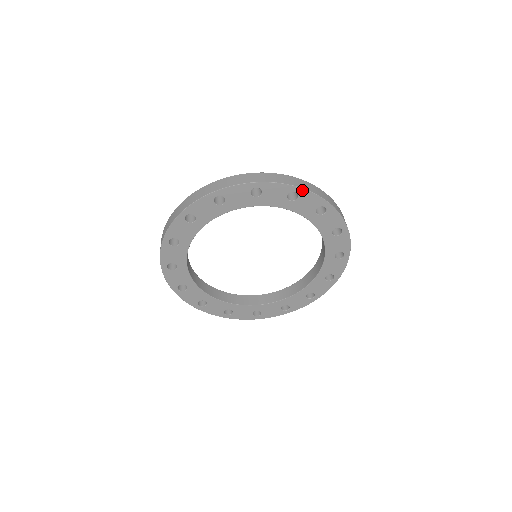
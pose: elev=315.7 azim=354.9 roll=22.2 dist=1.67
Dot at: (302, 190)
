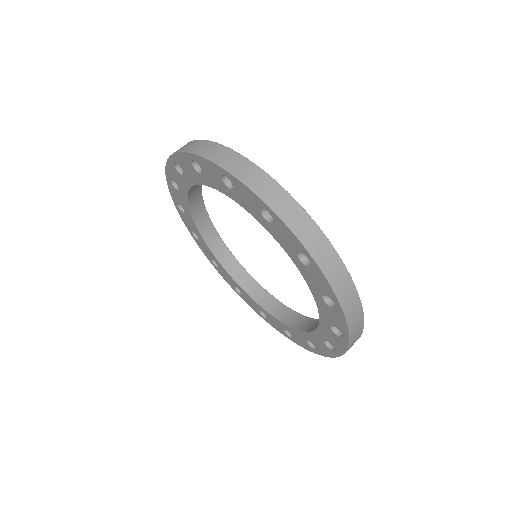
Dot at: (194, 156)
